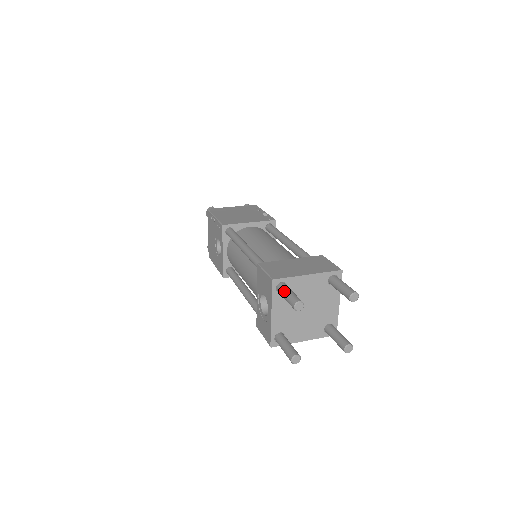
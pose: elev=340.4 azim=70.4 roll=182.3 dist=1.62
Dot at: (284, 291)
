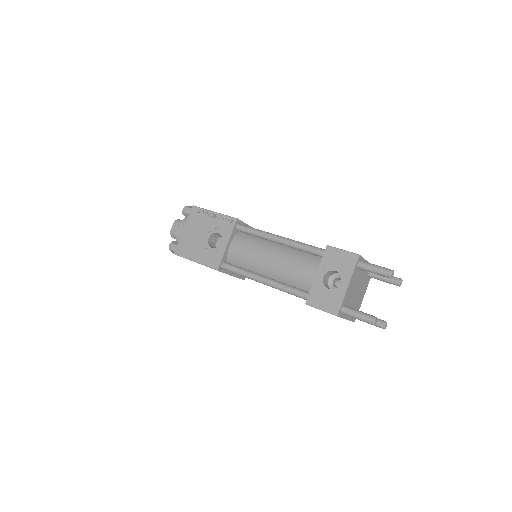
Dot at: (371, 264)
